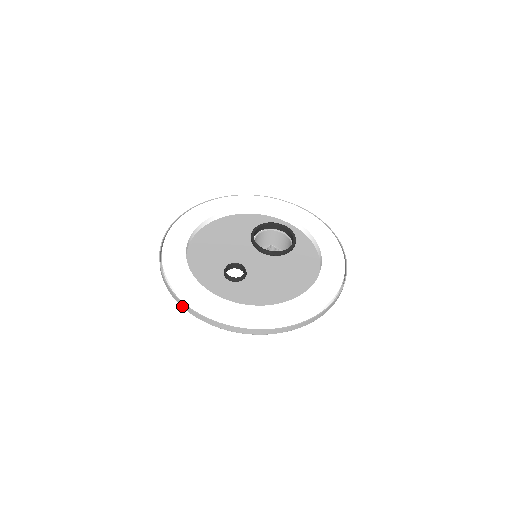
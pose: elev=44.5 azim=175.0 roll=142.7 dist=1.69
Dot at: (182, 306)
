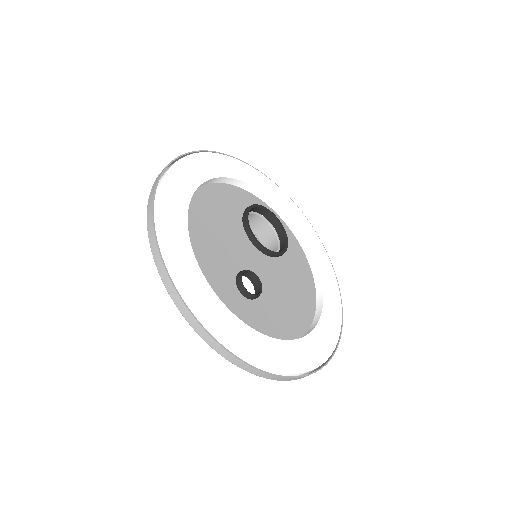
Dot at: (214, 348)
